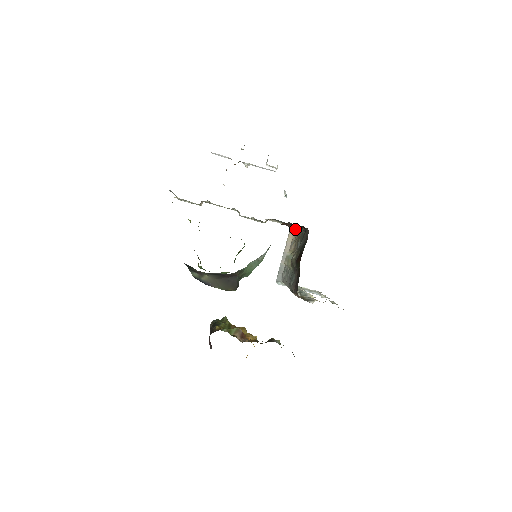
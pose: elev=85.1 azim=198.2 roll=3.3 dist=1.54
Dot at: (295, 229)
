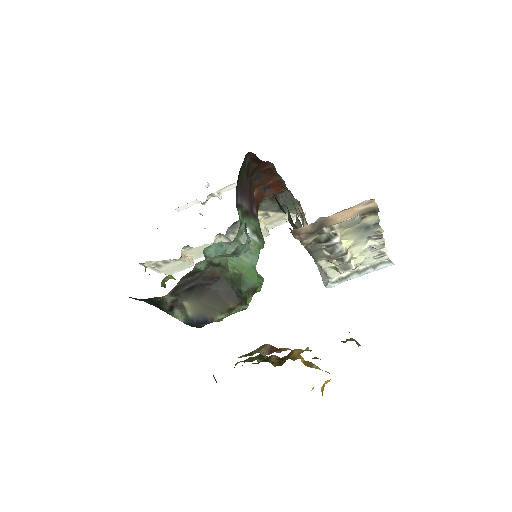
Dot at: (300, 209)
